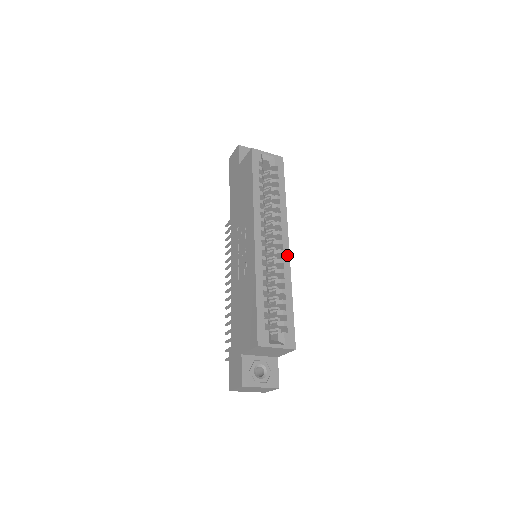
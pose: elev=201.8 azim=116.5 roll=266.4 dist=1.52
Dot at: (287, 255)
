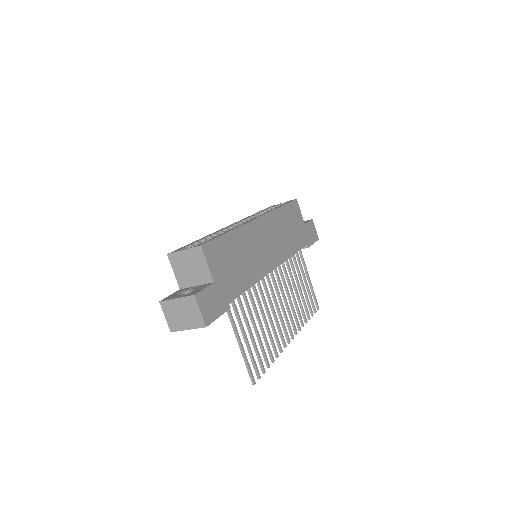
Dot at: (250, 221)
